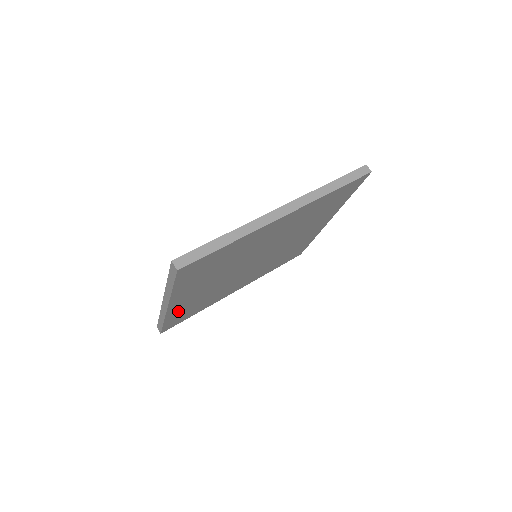
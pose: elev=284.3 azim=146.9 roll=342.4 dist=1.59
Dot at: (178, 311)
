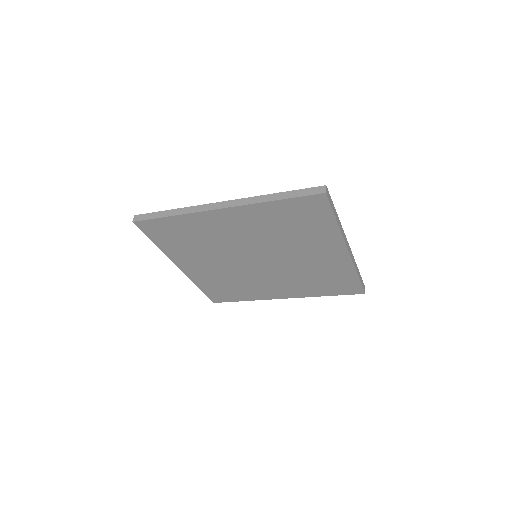
Dot at: (204, 281)
